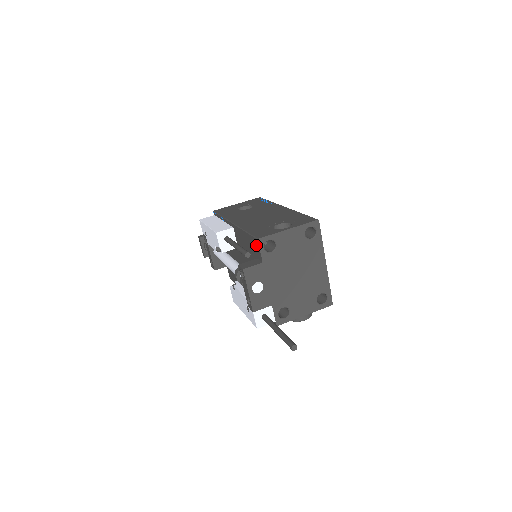
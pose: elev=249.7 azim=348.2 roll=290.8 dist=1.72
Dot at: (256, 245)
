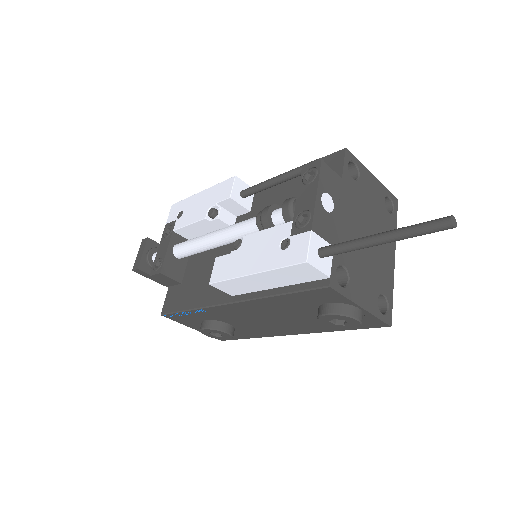
Dot at: (334, 161)
